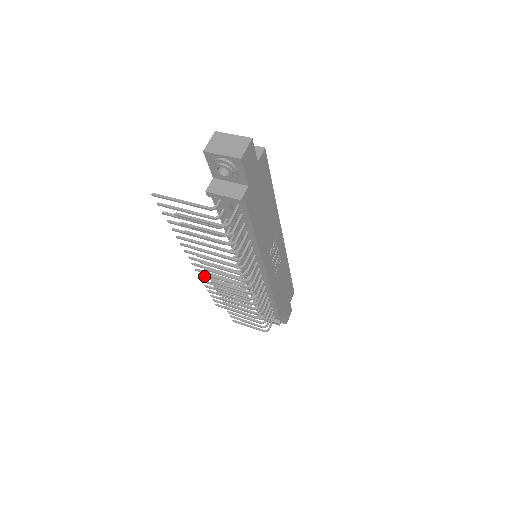
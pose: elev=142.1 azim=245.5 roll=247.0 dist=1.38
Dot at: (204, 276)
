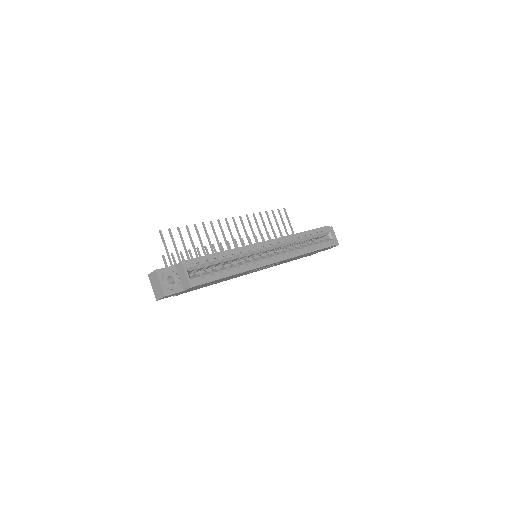
Dot at: (248, 219)
